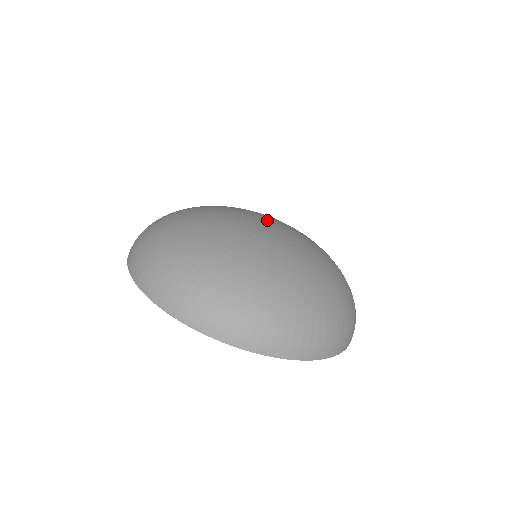
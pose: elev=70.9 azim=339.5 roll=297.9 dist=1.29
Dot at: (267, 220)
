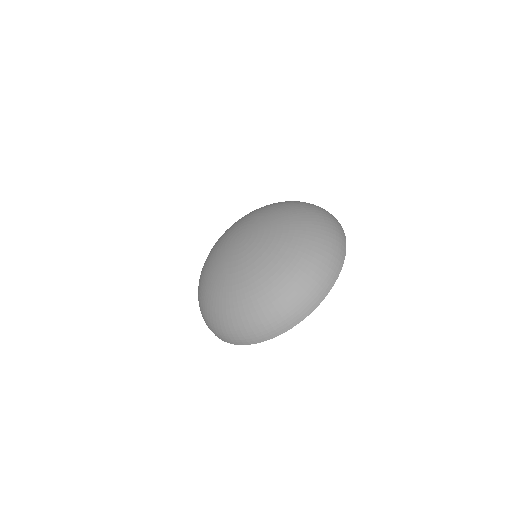
Dot at: (239, 237)
